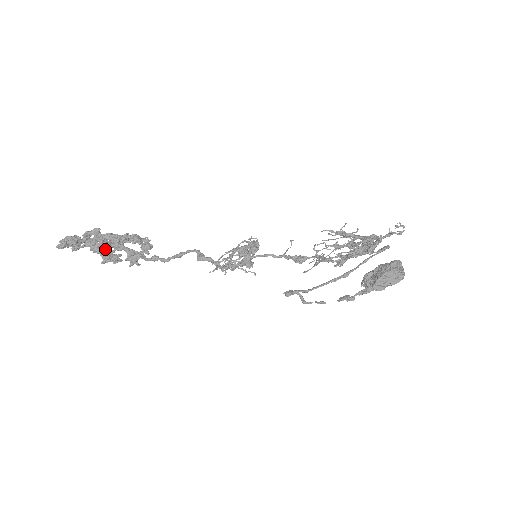
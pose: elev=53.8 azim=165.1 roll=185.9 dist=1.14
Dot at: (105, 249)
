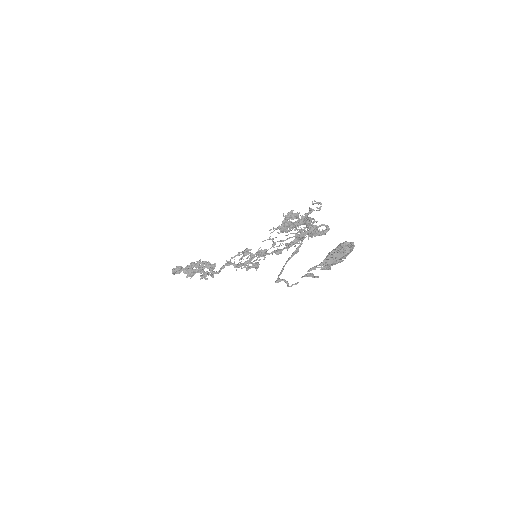
Dot at: occluded
